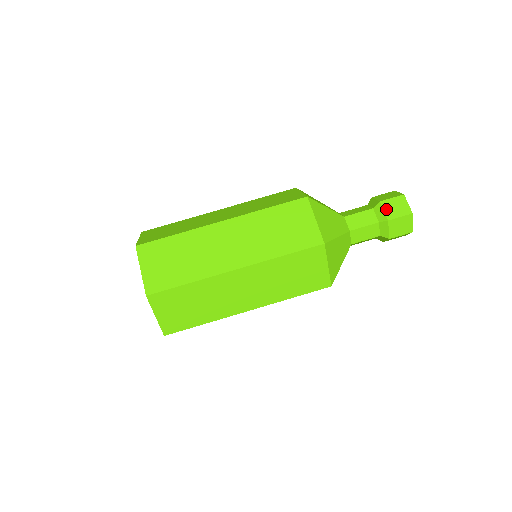
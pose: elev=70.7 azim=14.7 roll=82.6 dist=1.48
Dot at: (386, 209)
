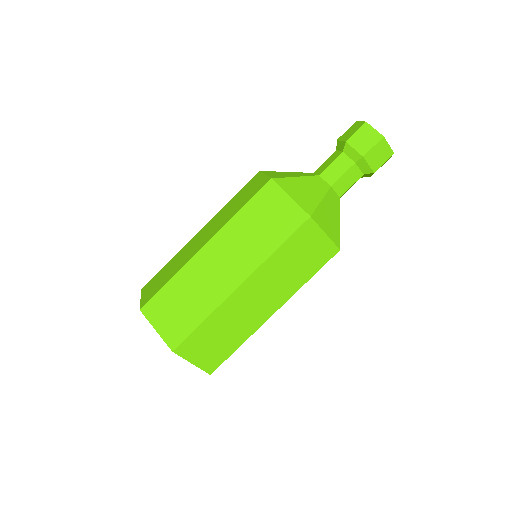
Dot at: (343, 139)
